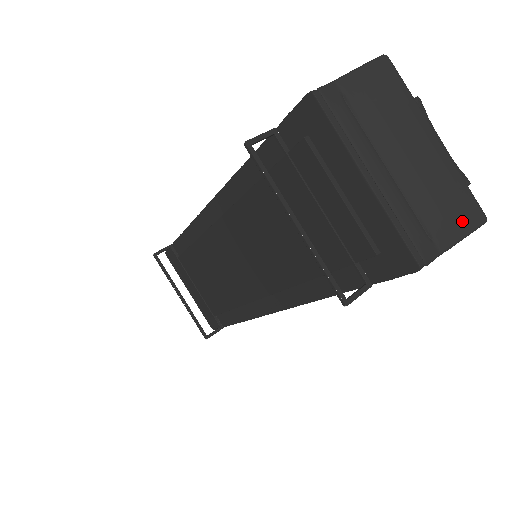
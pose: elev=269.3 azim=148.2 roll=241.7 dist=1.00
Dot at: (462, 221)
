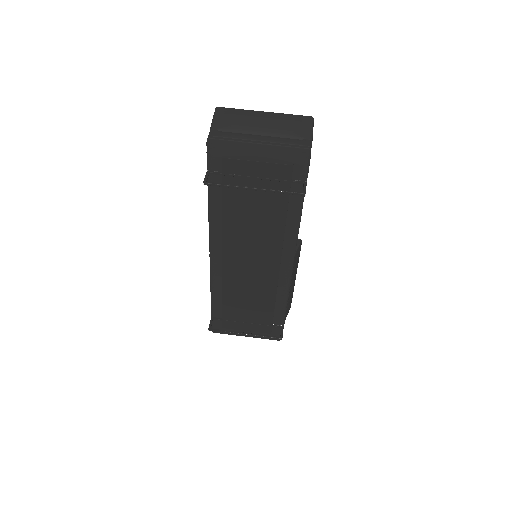
Dot at: (305, 125)
